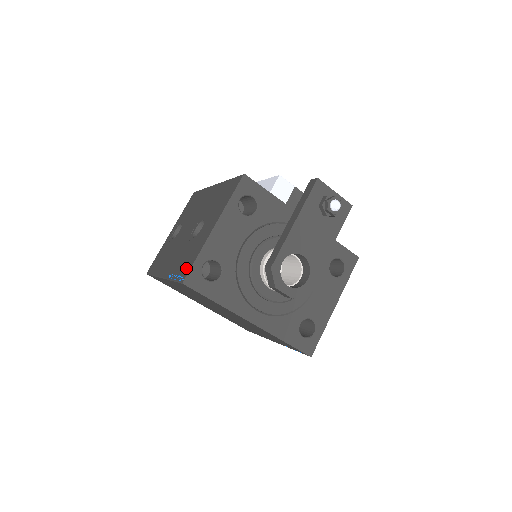
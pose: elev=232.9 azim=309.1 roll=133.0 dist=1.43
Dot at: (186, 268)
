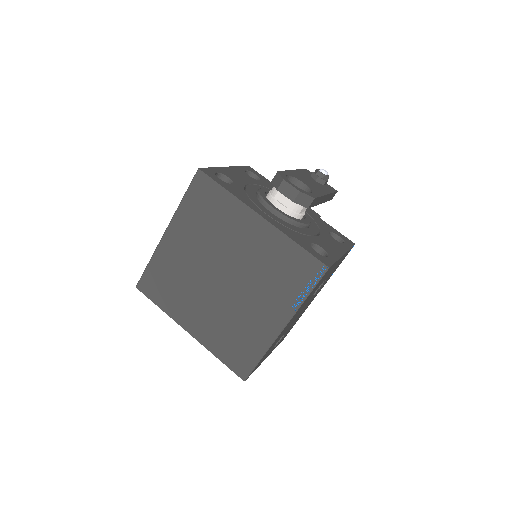
Dot at: occluded
